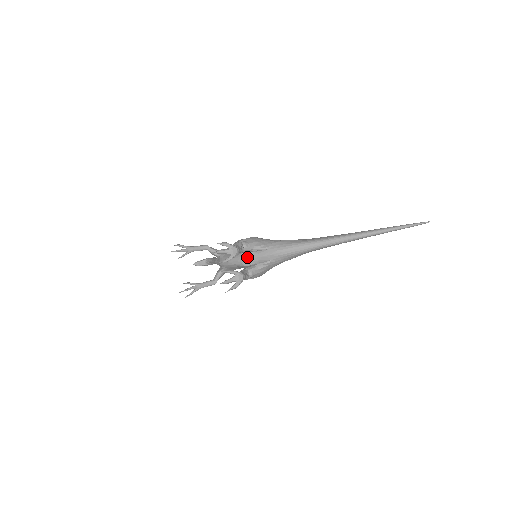
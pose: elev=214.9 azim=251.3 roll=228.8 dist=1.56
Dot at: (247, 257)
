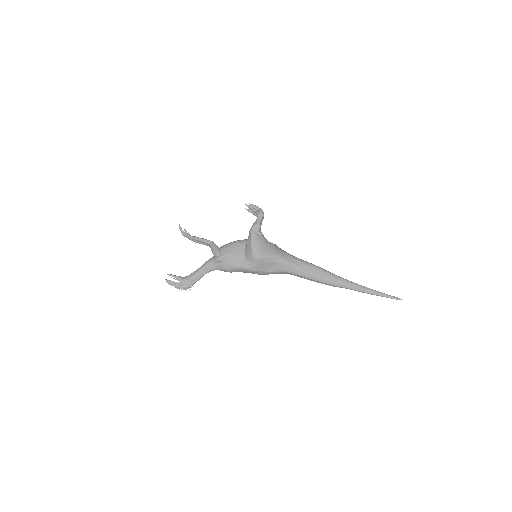
Dot at: occluded
